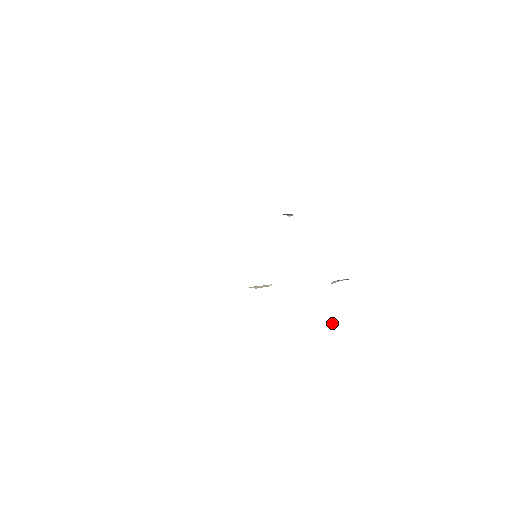
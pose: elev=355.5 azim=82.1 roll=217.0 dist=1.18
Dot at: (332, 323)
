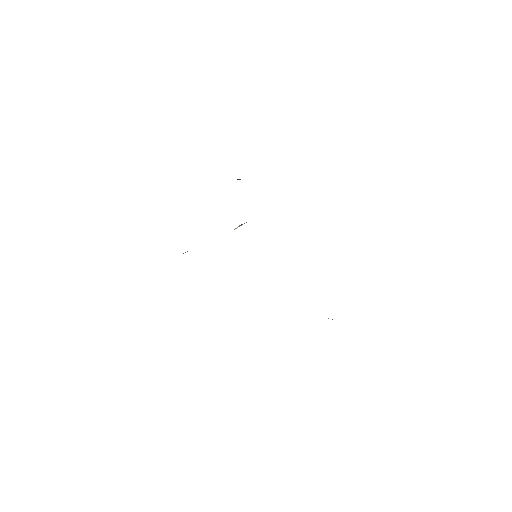
Dot at: occluded
